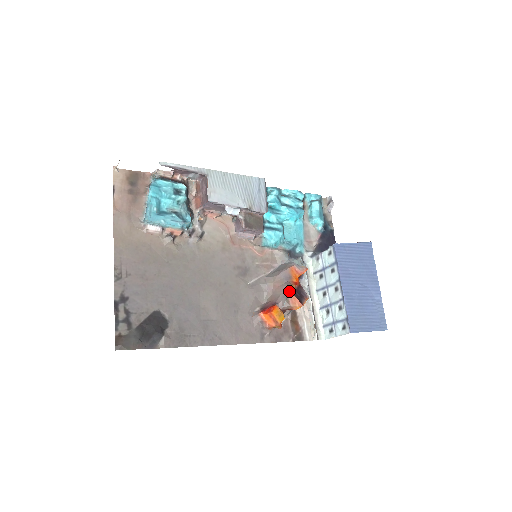
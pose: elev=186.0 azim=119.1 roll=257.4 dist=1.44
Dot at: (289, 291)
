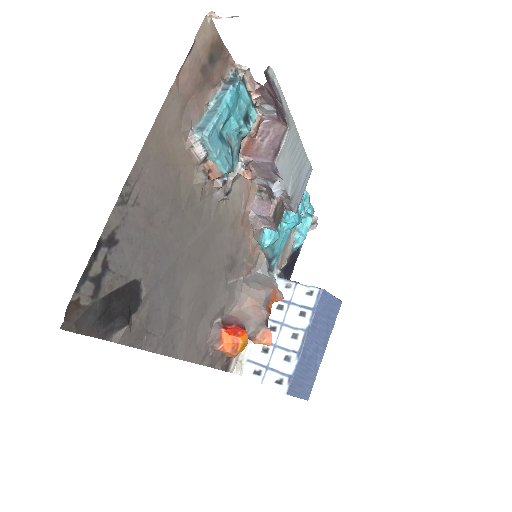
Dot at: (265, 320)
